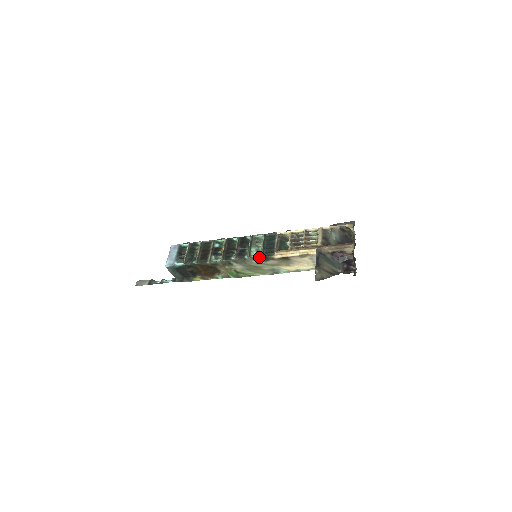
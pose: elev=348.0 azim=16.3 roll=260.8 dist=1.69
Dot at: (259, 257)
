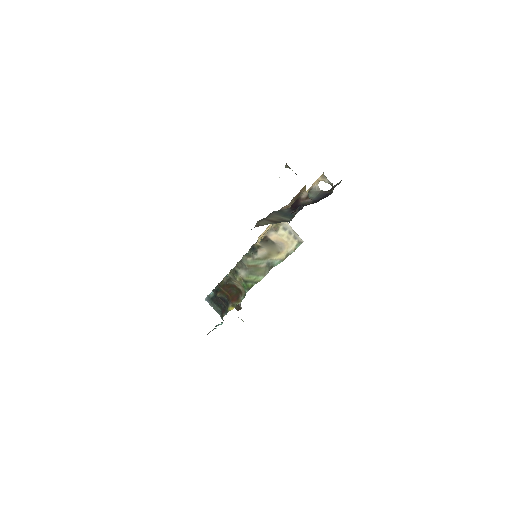
Dot at: occluded
